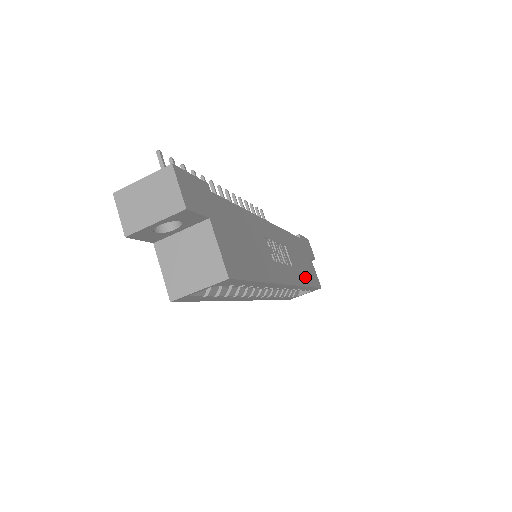
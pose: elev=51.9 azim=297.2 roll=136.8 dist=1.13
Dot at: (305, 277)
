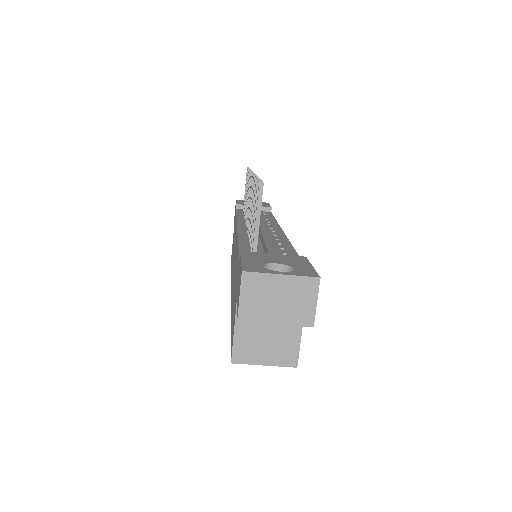
Dot at: occluded
